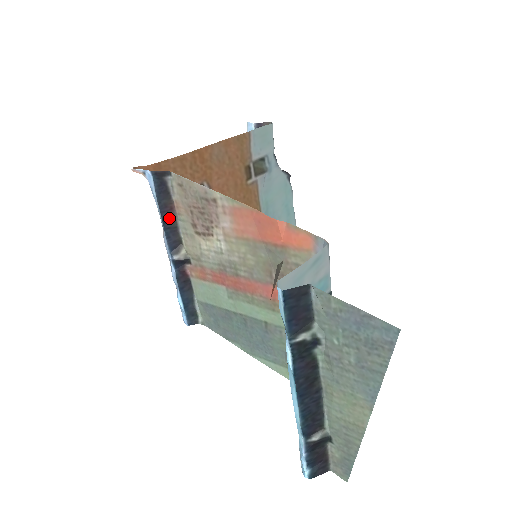
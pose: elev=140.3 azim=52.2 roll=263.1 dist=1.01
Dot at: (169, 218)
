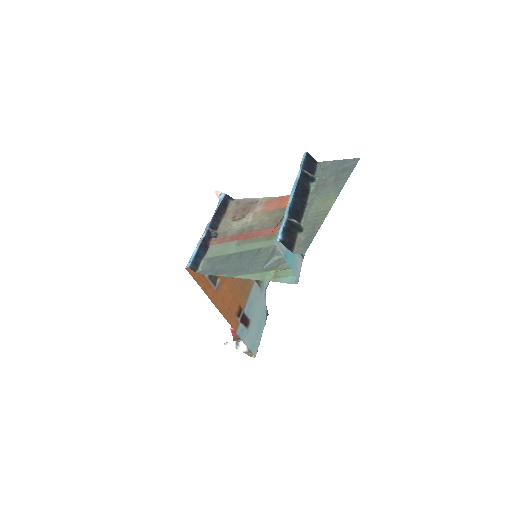
Dot at: (220, 214)
